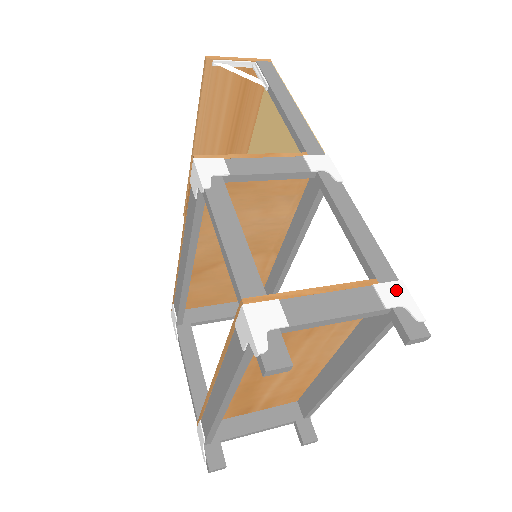
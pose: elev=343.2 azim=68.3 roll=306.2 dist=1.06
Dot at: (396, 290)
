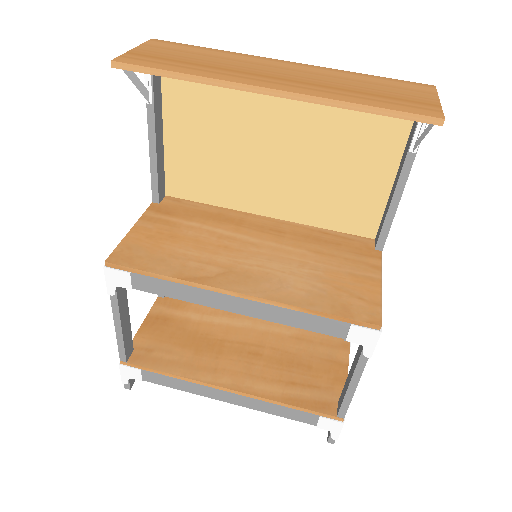
Dot at: occluded
